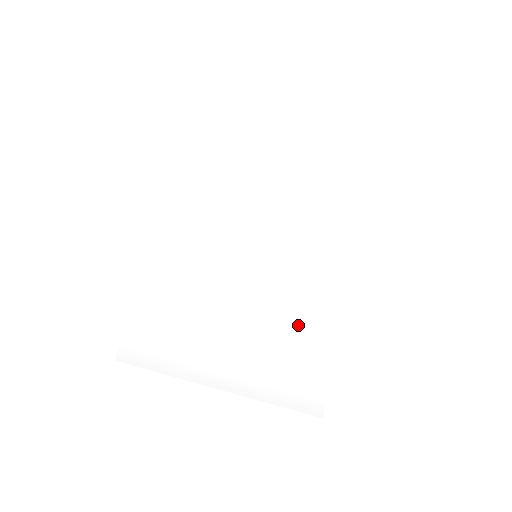
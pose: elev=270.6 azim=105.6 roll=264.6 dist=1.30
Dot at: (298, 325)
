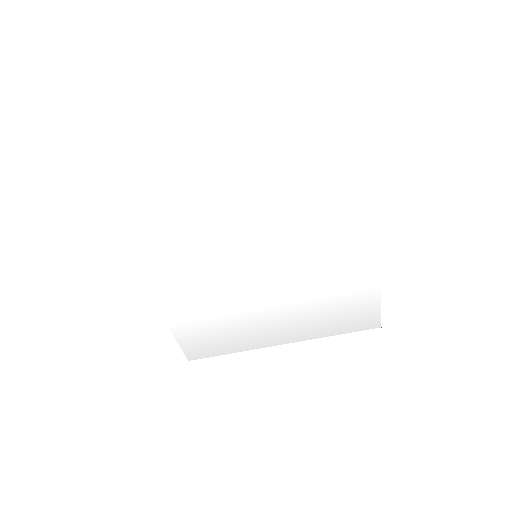
Dot at: (330, 285)
